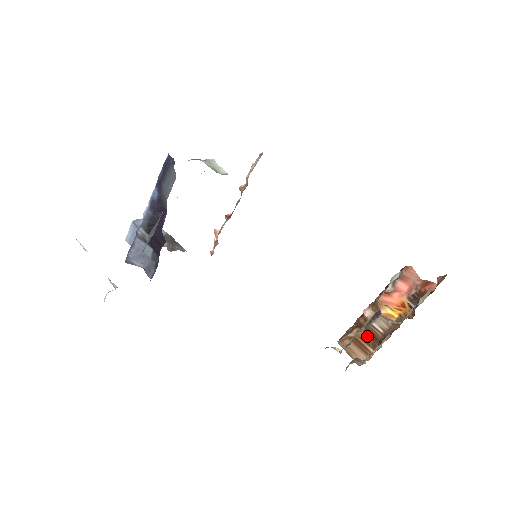
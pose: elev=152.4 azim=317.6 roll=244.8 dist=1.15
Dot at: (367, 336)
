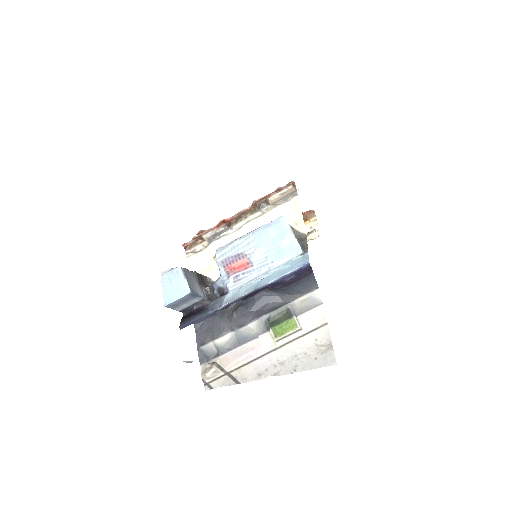
Dot at: occluded
